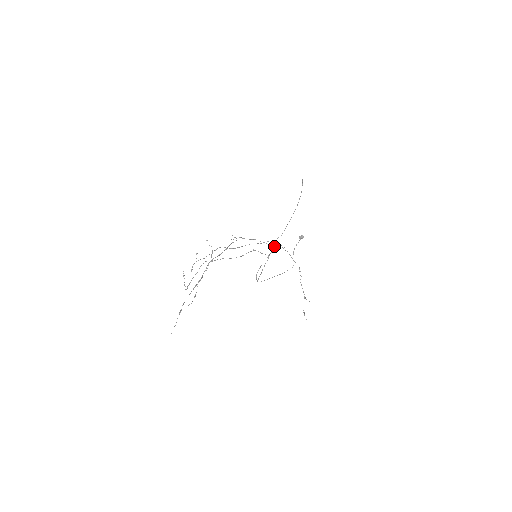
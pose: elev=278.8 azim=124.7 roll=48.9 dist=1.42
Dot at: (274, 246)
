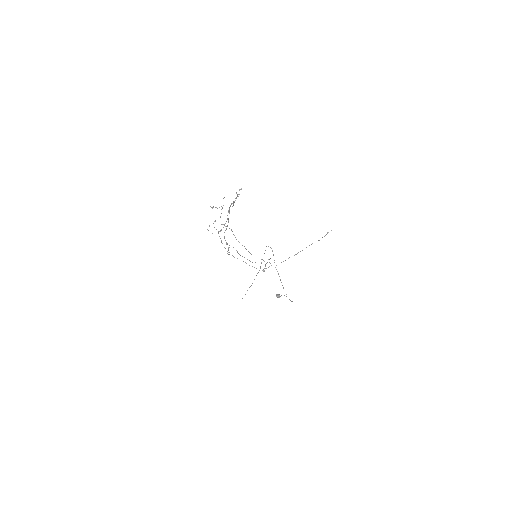
Dot at: occluded
